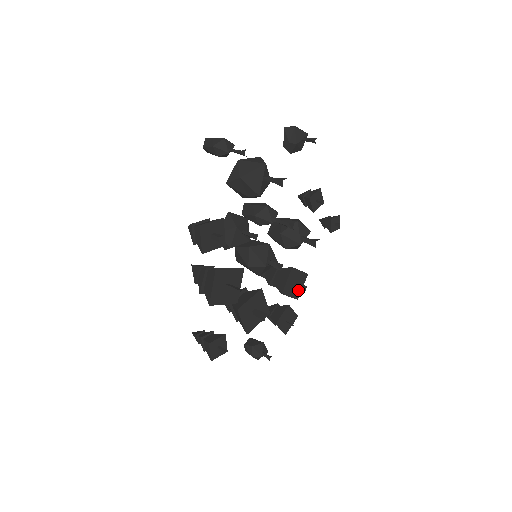
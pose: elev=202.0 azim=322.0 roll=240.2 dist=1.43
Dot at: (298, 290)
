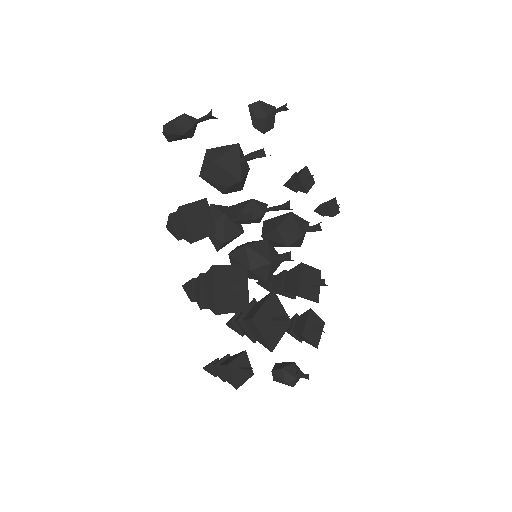
Dot at: (315, 291)
